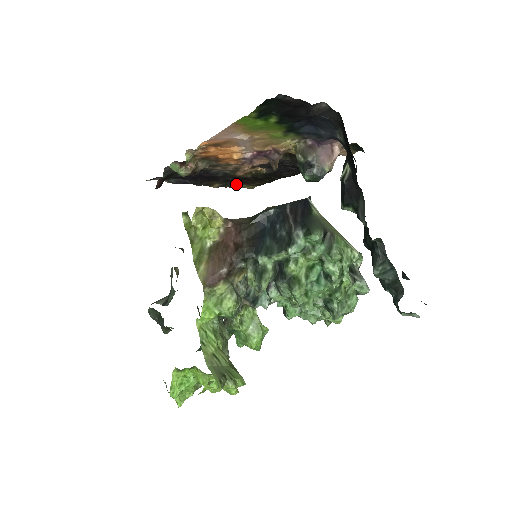
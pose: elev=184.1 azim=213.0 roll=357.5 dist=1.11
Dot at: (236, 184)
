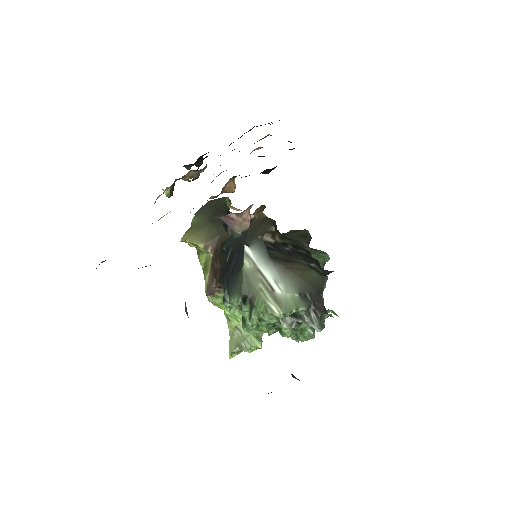
Dot at: occluded
